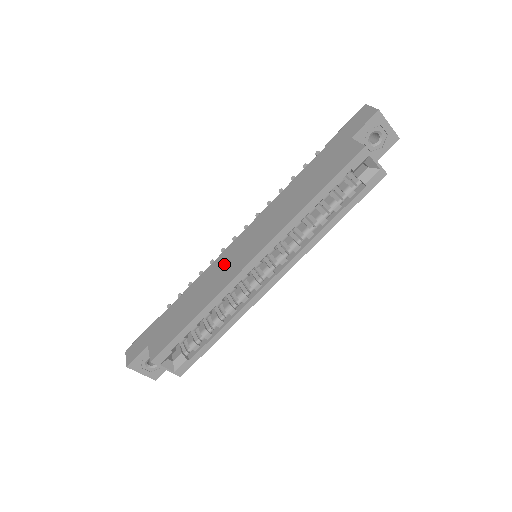
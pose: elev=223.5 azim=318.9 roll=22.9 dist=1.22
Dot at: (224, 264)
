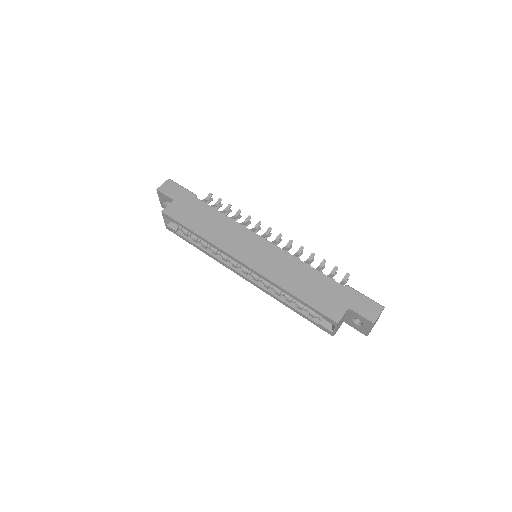
Dot at: (240, 238)
